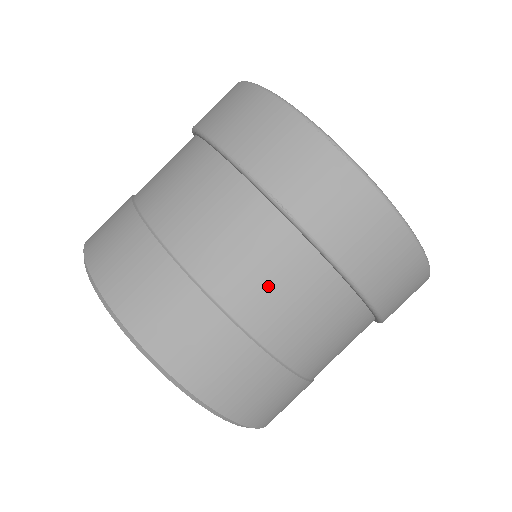
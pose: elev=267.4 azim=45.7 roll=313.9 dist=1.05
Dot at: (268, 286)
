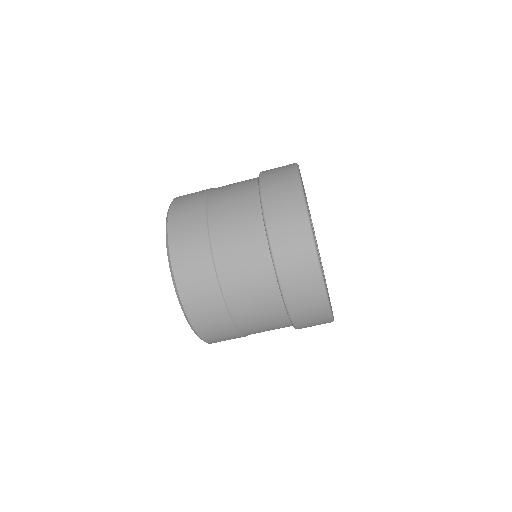
Dot at: (264, 328)
